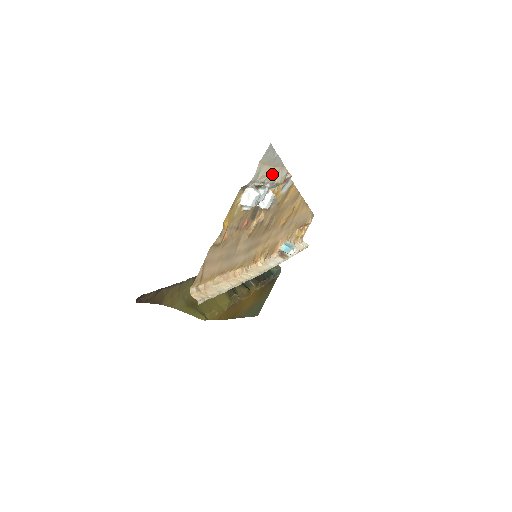
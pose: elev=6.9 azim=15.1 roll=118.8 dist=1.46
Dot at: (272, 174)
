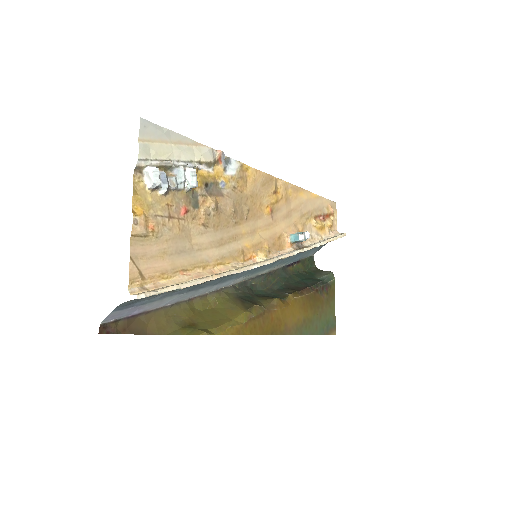
Dot at: (178, 151)
